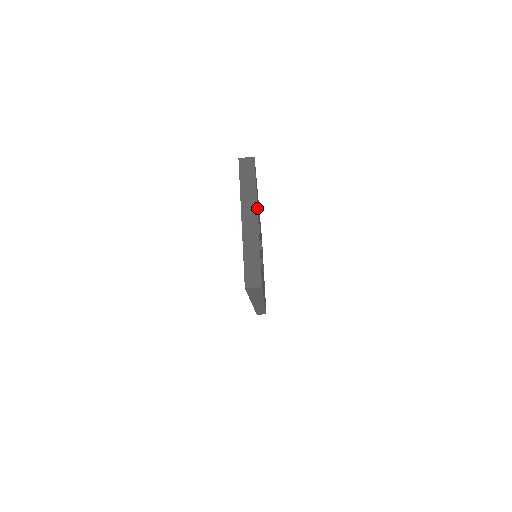
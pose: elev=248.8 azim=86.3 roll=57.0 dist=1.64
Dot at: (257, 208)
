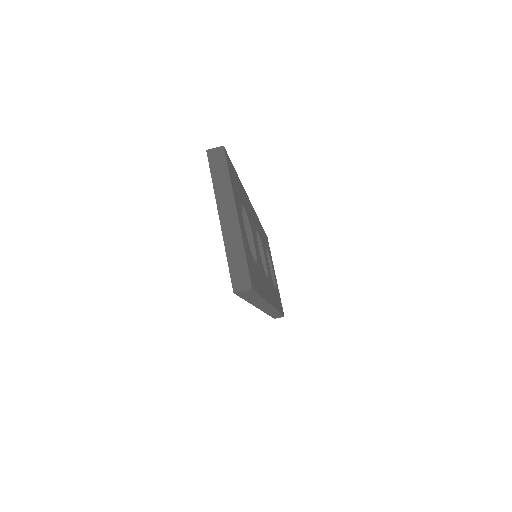
Dot at: (234, 201)
